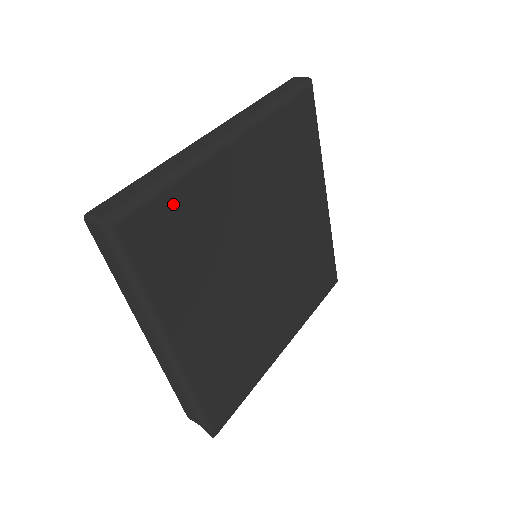
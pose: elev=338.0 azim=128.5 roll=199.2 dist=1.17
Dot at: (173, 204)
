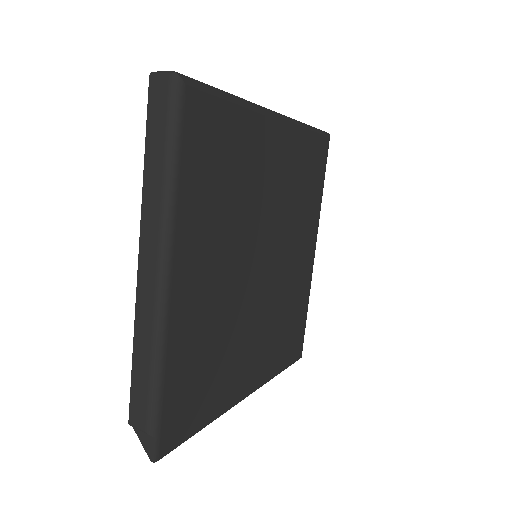
Dot at: (227, 120)
